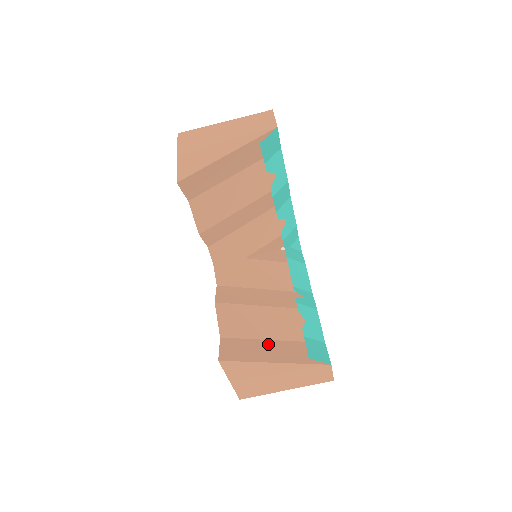
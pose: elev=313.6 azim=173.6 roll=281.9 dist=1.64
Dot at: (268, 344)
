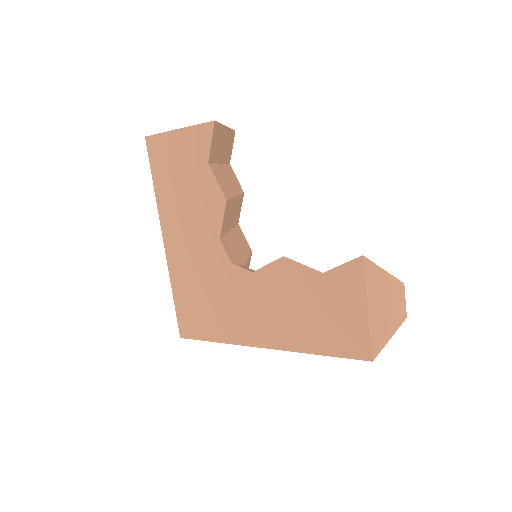
Dot at: occluded
